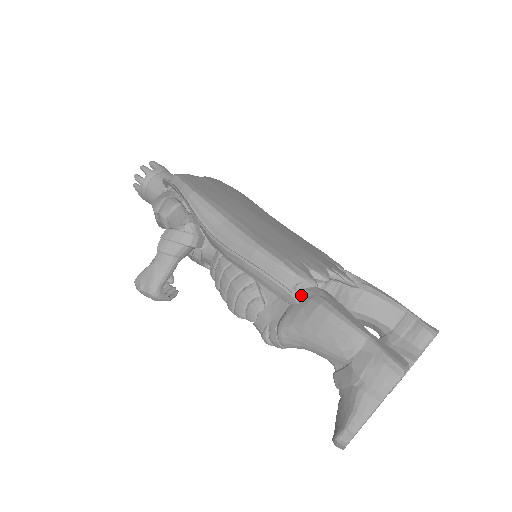
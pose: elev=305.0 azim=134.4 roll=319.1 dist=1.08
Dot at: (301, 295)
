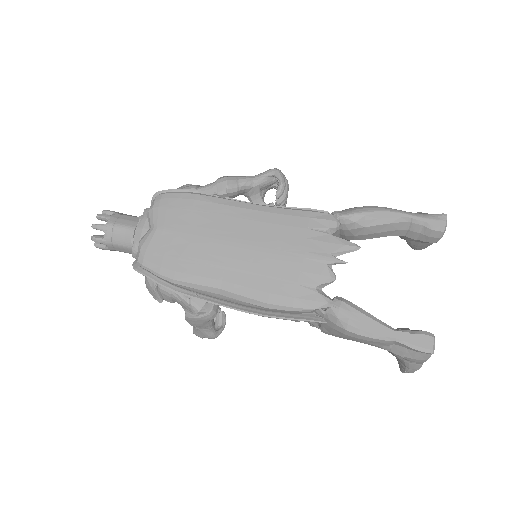
Dot at: (325, 318)
